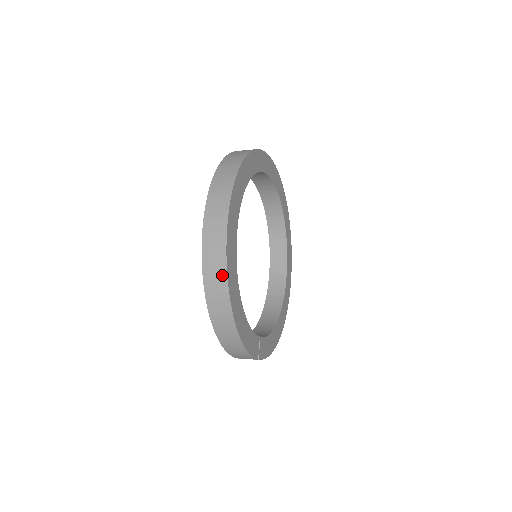
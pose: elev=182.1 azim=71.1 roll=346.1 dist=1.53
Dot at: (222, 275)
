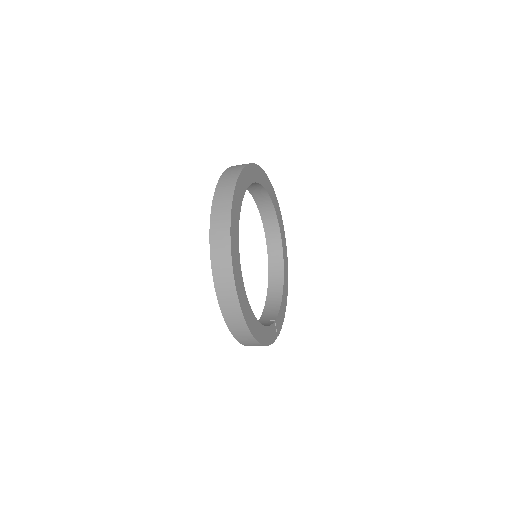
Dot at: (241, 321)
